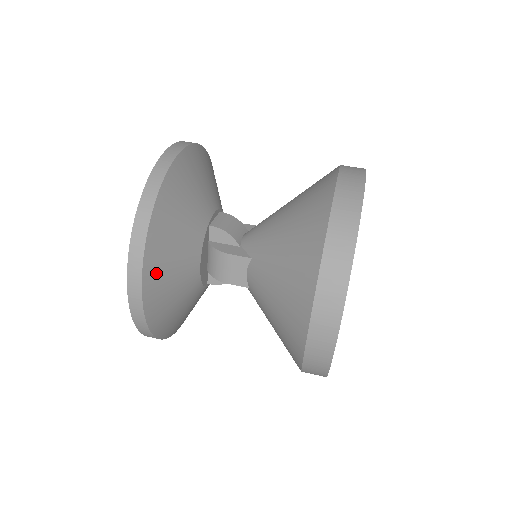
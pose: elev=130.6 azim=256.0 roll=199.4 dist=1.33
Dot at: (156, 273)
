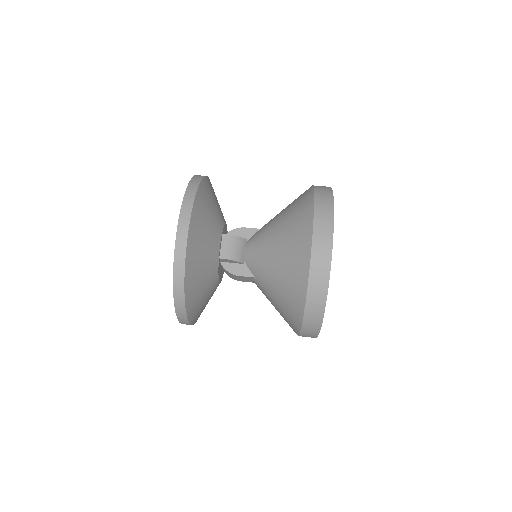
Dot at: (195, 312)
